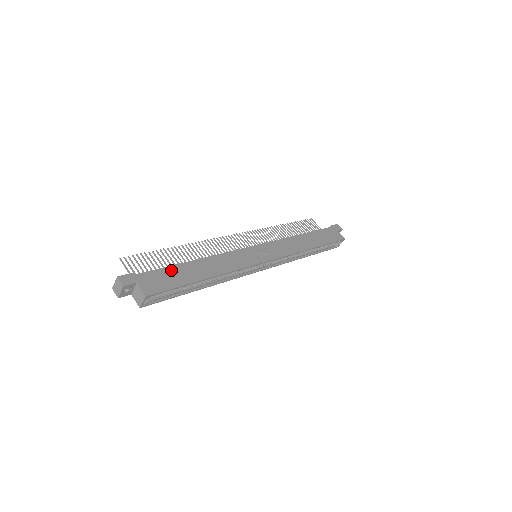
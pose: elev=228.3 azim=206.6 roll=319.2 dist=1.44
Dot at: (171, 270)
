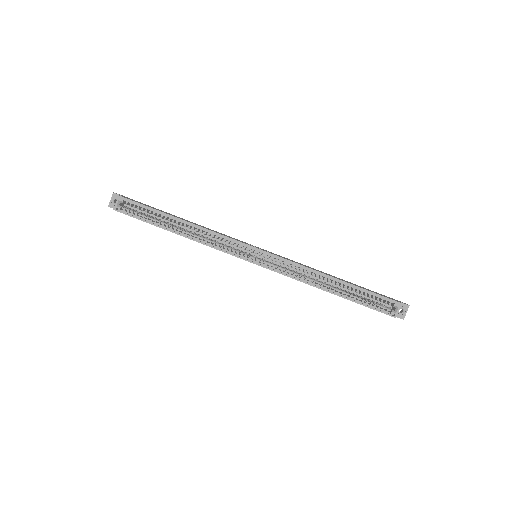
Dot at: (158, 209)
